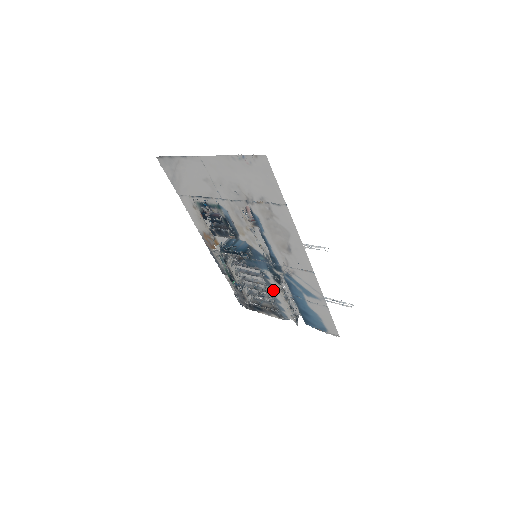
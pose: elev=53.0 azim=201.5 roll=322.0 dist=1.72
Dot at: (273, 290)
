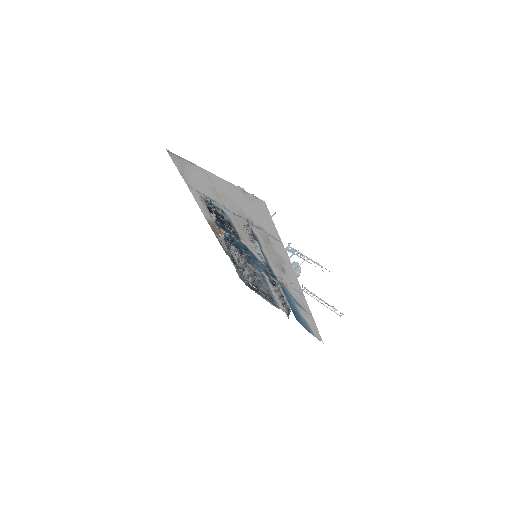
Dot at: (269, 287)
